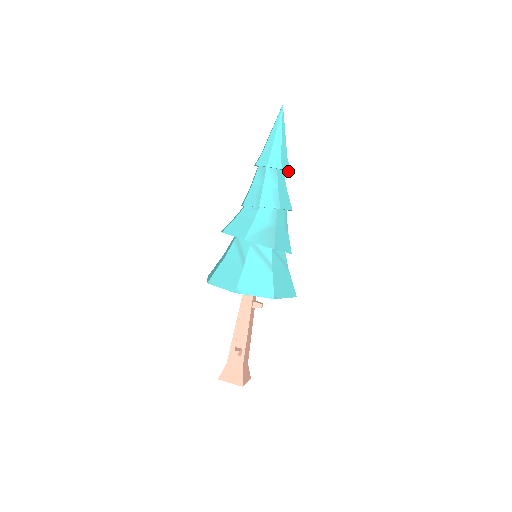
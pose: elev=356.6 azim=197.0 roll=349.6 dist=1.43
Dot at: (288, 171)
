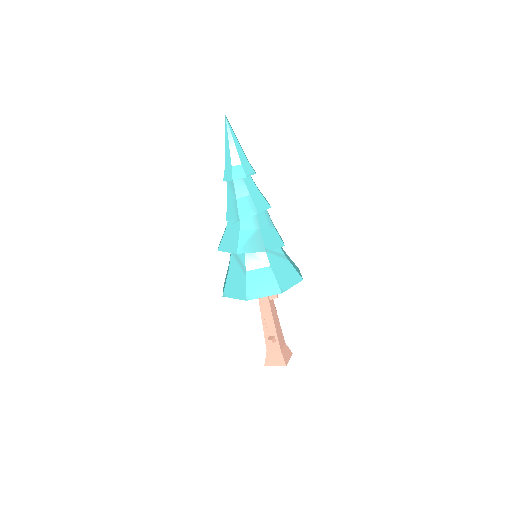
Dot at: occluded
